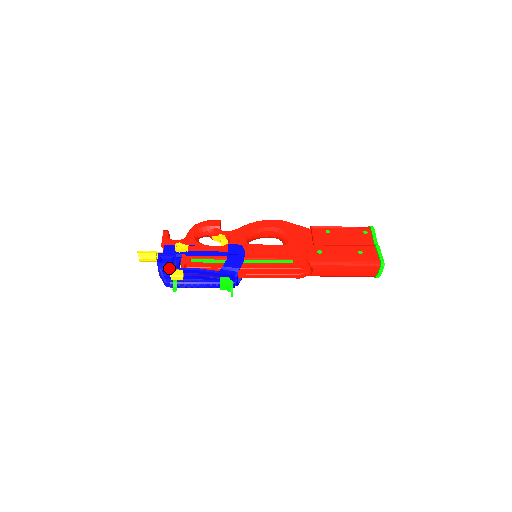
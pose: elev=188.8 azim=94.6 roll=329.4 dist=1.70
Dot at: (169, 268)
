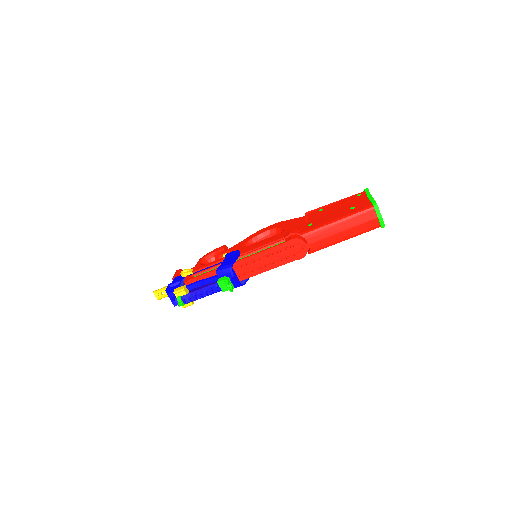
Dot at: occluded
